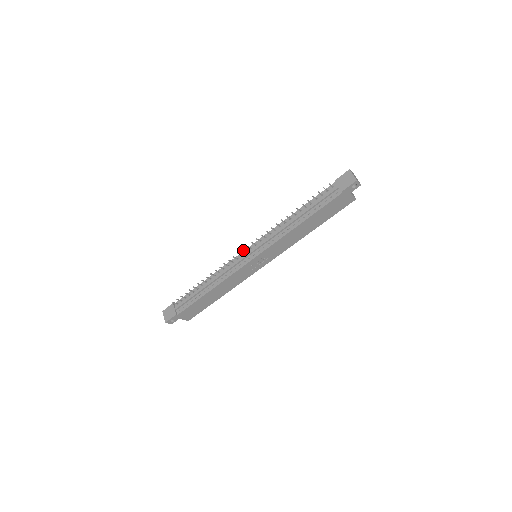
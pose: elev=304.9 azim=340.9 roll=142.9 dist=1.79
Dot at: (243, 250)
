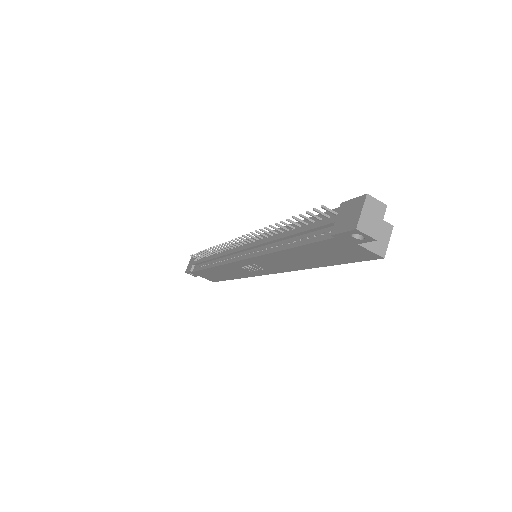
Dot at: (234, 241)
